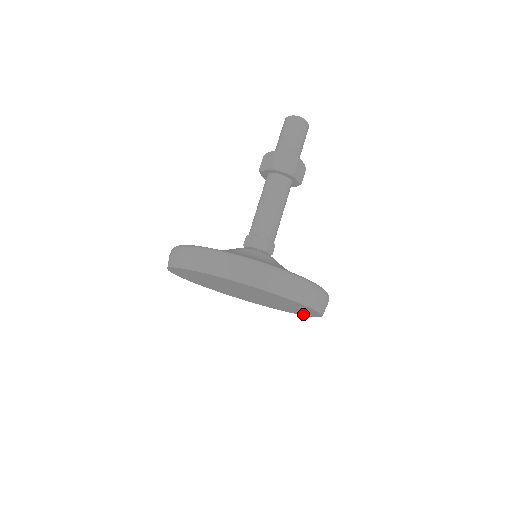
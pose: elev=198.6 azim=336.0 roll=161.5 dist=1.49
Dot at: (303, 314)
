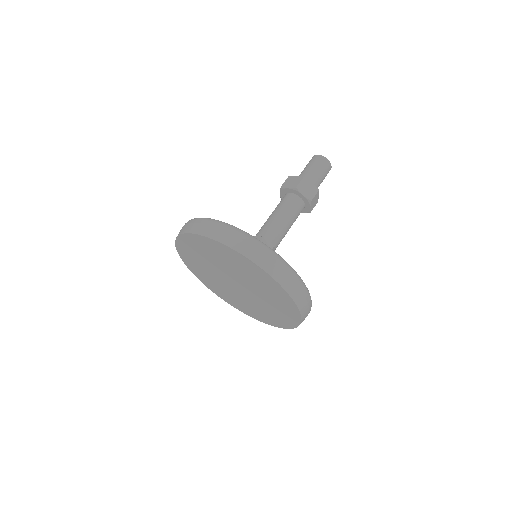
Dot at: (294, 312)
